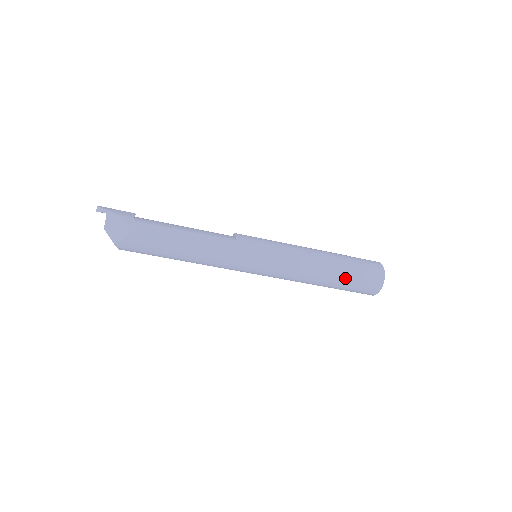
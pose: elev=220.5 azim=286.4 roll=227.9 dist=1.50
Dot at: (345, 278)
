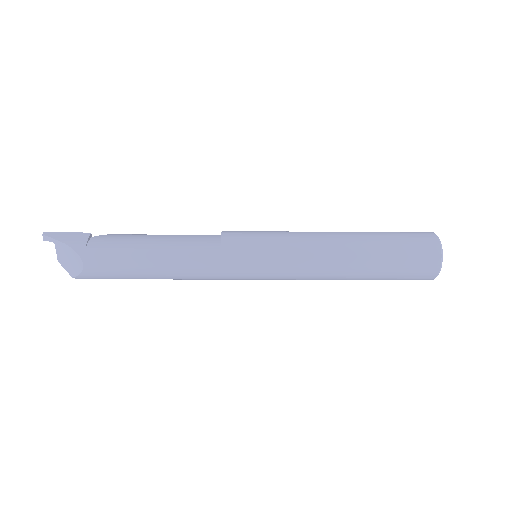
Dot at: (381, 271)
